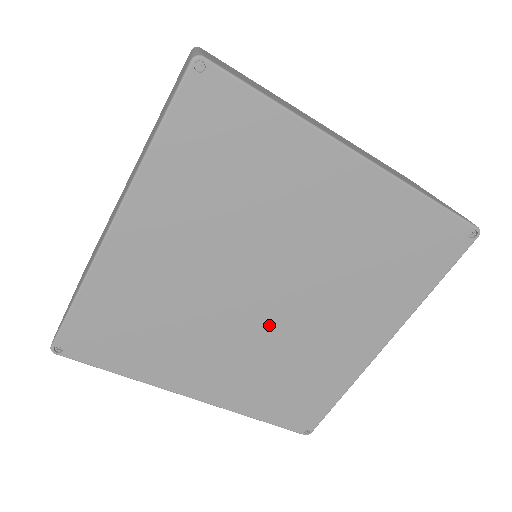
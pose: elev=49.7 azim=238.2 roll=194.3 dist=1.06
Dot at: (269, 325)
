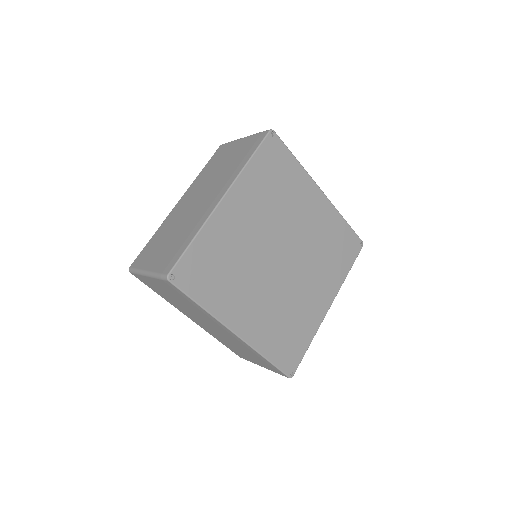
Dot at: (281, 281)
